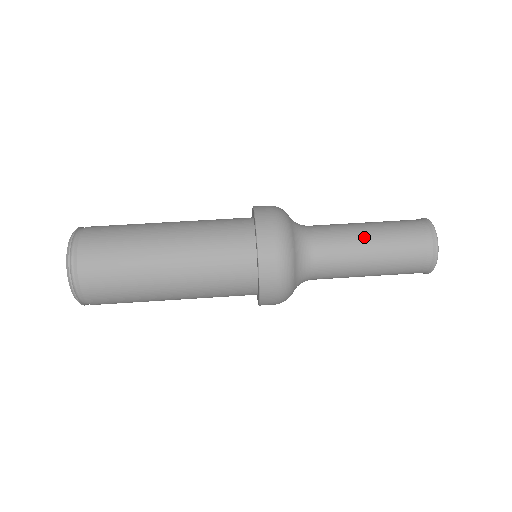
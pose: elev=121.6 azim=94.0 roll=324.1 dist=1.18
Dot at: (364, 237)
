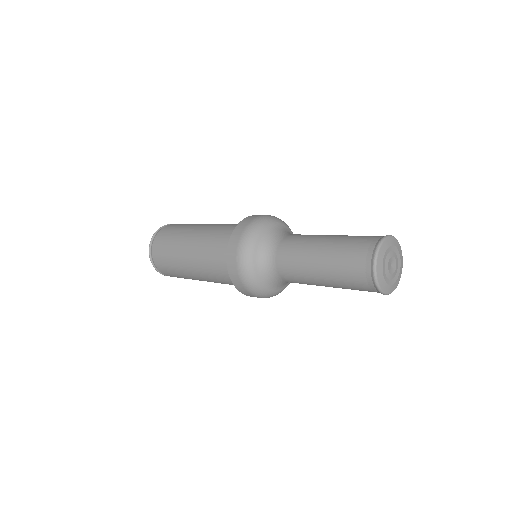
Dot at: occluded
